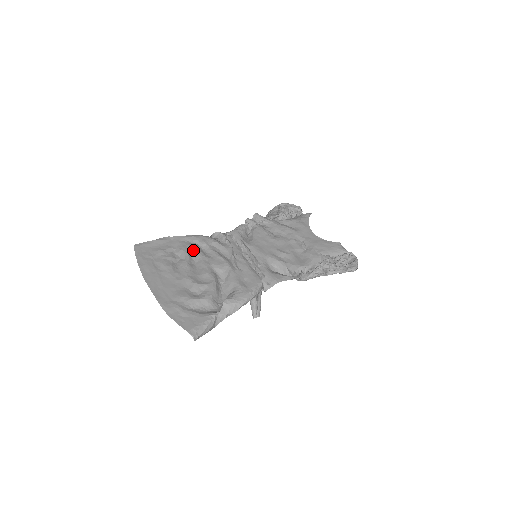
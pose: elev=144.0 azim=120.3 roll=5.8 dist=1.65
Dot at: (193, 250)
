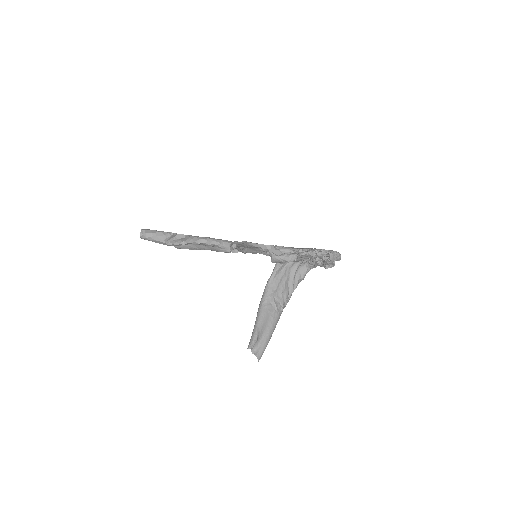
Dot at: occluded
